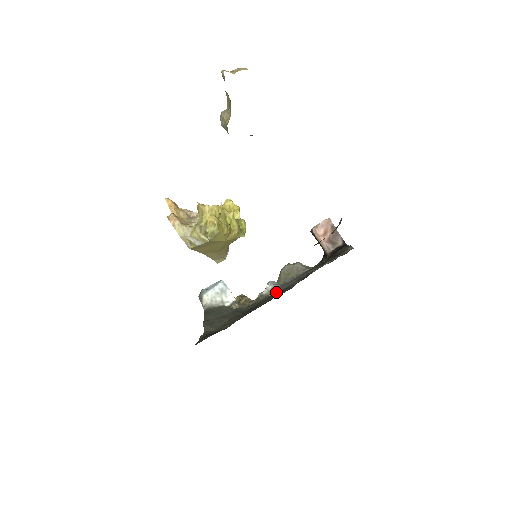
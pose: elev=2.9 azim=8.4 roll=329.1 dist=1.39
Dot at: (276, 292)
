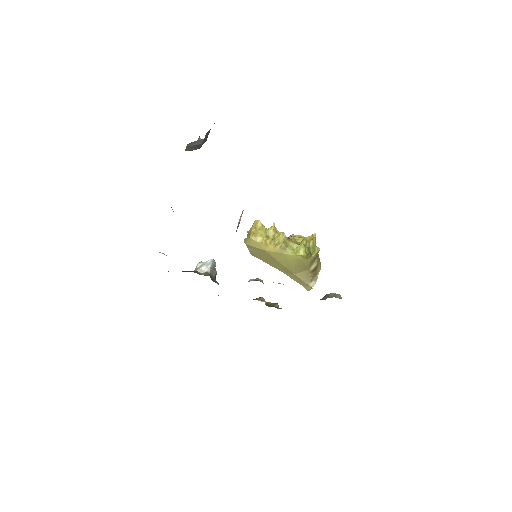
Dot at: occluded
